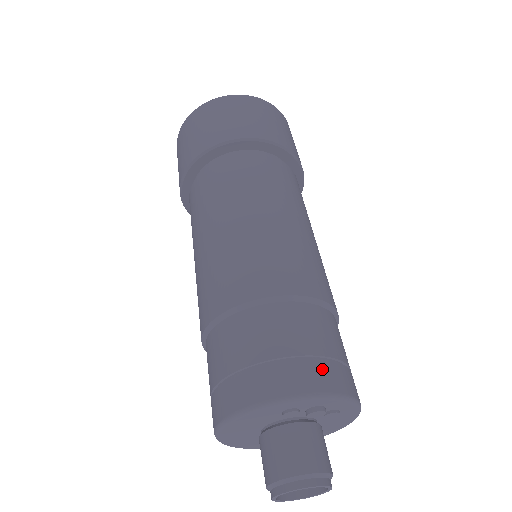
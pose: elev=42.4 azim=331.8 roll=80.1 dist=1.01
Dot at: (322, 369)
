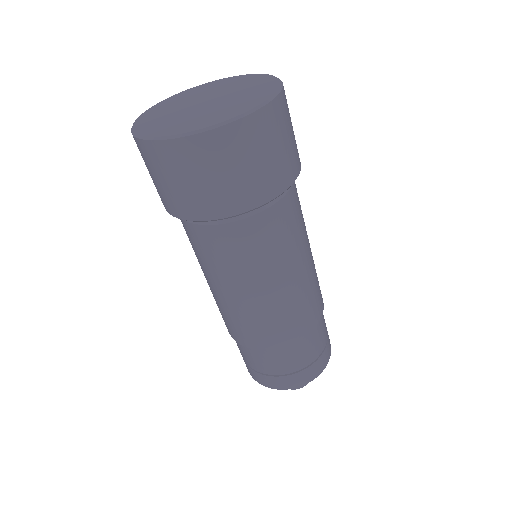
Dot at: (323, 358)
